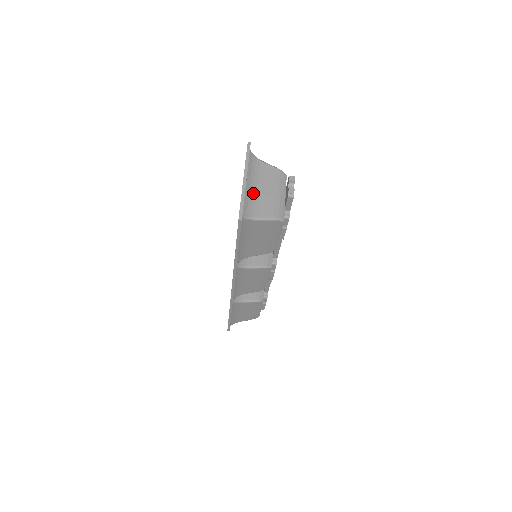
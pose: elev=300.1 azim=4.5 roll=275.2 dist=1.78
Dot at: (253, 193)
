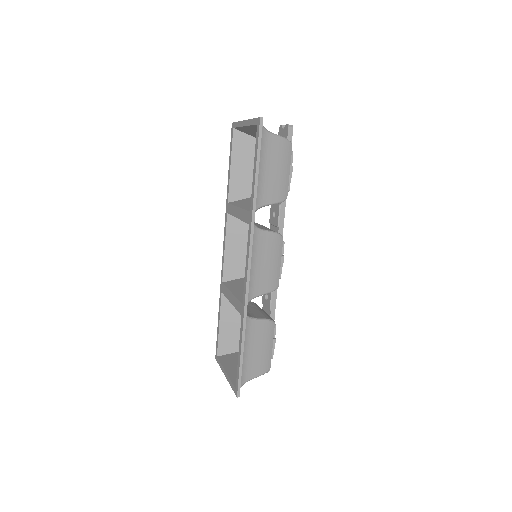
Dot at: (256, 130)
